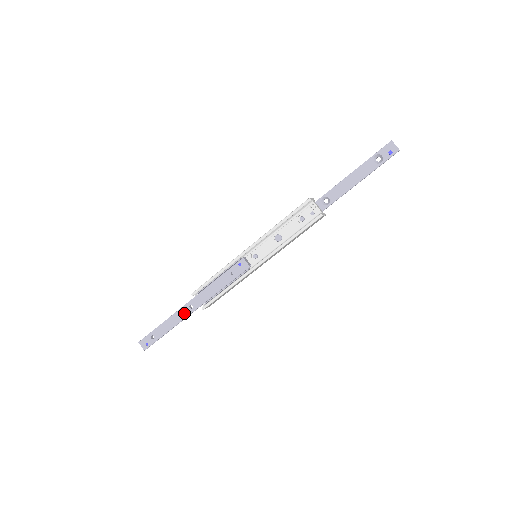
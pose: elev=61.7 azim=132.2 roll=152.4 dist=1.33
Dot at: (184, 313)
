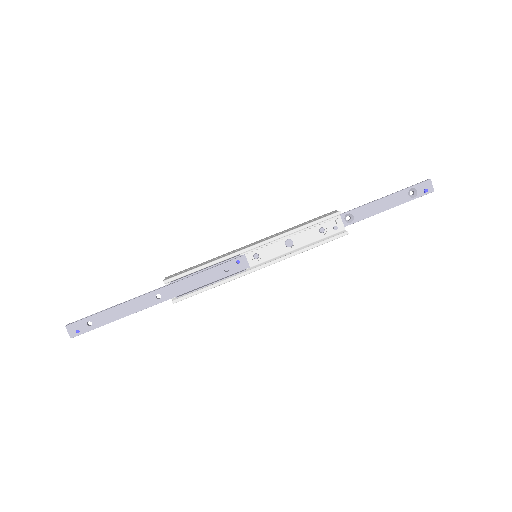
Dot at: (146, 302)
